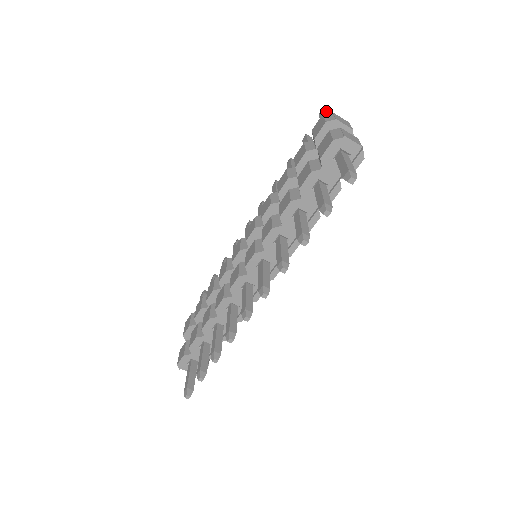
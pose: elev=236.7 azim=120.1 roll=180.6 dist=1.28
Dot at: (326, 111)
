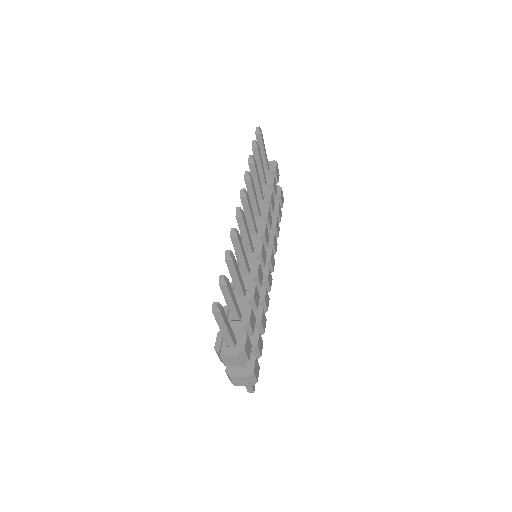
Dot at: (217, 314)
